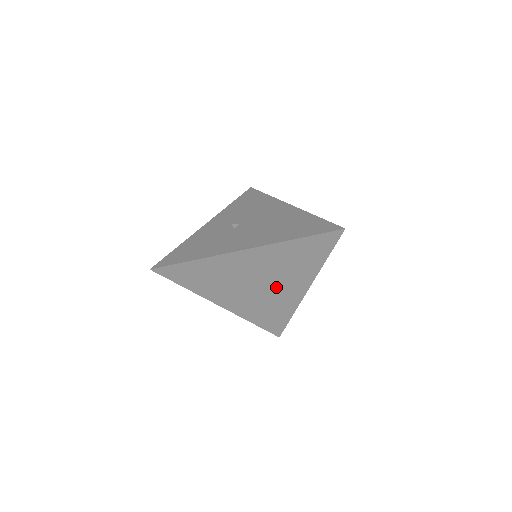
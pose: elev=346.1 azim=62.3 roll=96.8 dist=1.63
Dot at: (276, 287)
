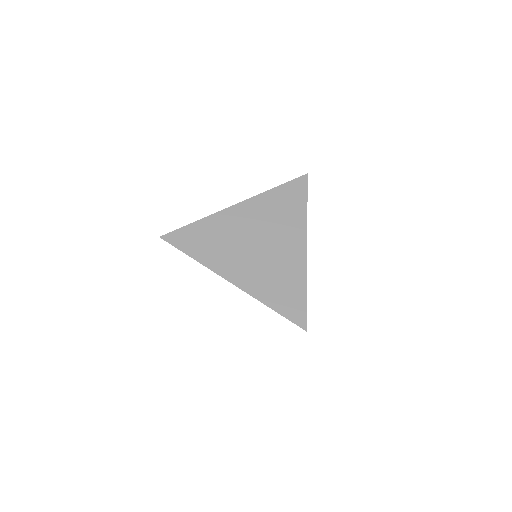
Dot at: (276, 246)
